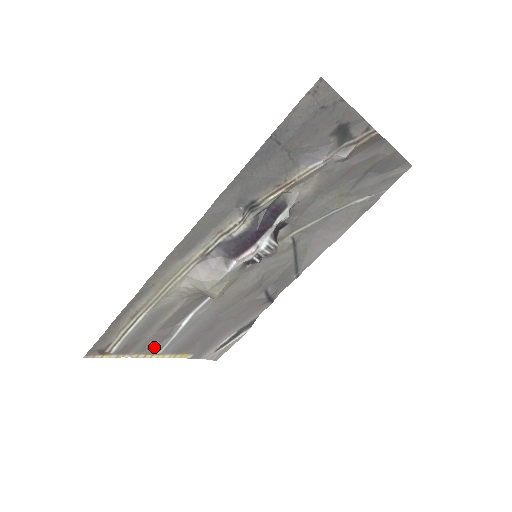
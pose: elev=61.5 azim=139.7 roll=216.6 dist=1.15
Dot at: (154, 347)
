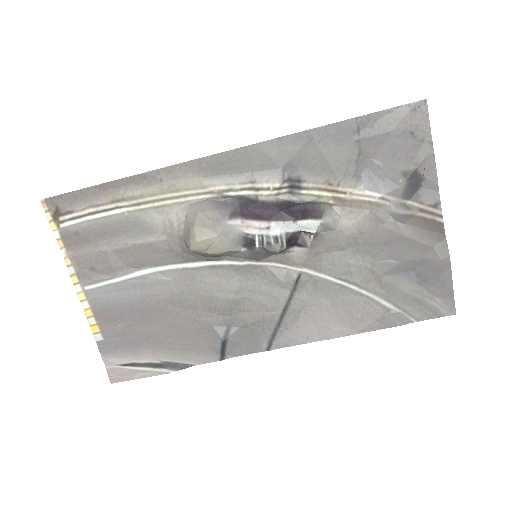
Dot at: (90, 273)
